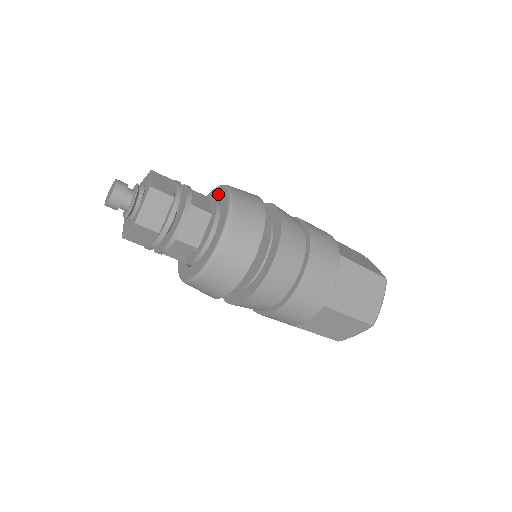
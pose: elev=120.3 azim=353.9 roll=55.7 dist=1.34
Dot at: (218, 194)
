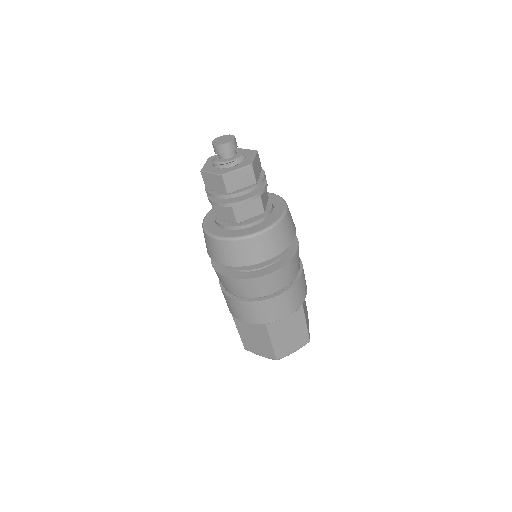
Dot at: (276, 201)
